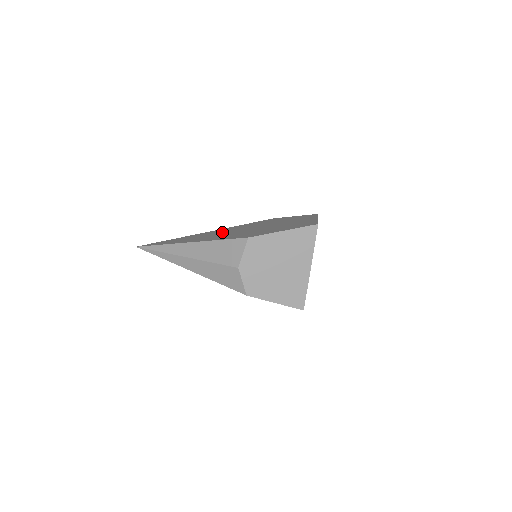
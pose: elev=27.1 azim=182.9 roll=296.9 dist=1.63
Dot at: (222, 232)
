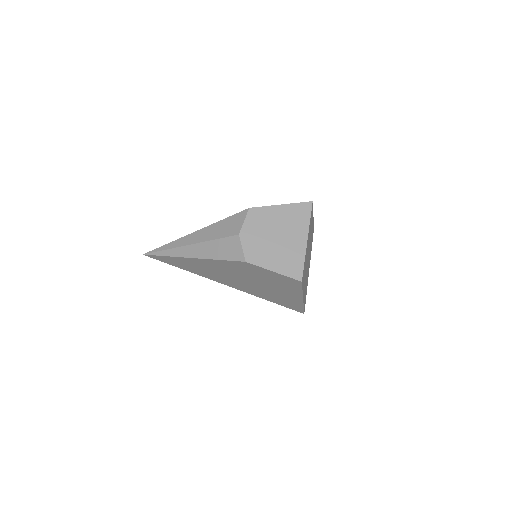
Dot at: occluded
